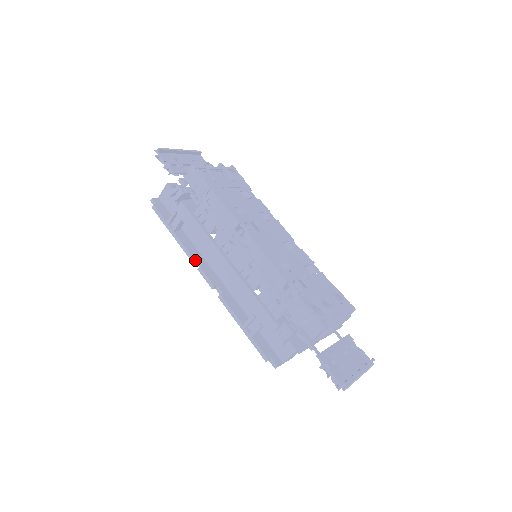
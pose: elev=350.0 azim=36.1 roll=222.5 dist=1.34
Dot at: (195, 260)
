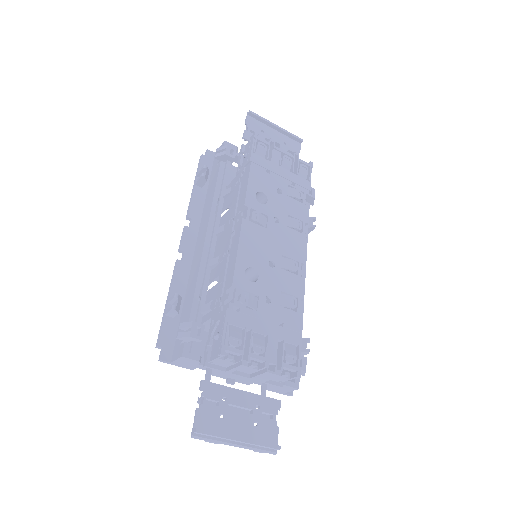
Dot at: (190, 219)
